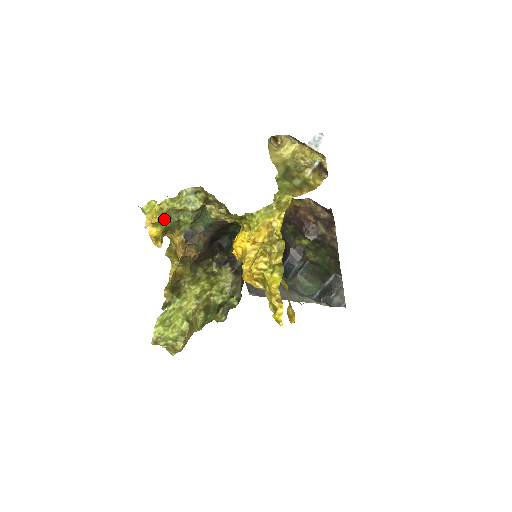
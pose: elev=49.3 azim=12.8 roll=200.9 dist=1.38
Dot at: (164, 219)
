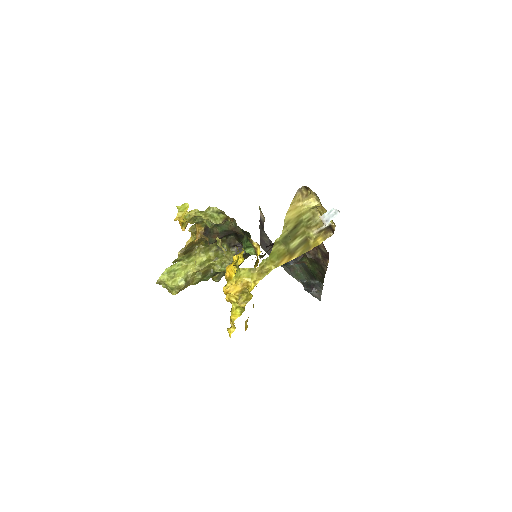
Dot at: (189, 222)
